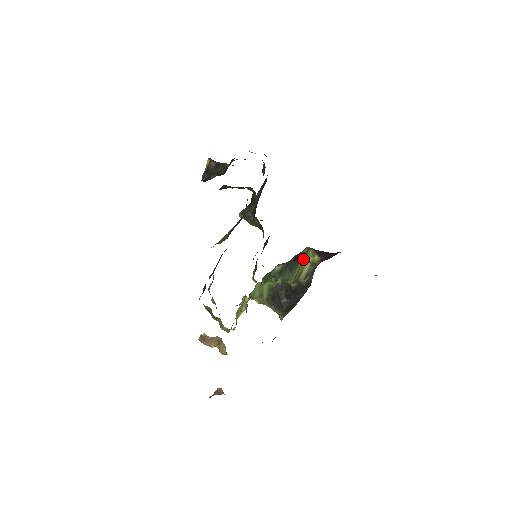
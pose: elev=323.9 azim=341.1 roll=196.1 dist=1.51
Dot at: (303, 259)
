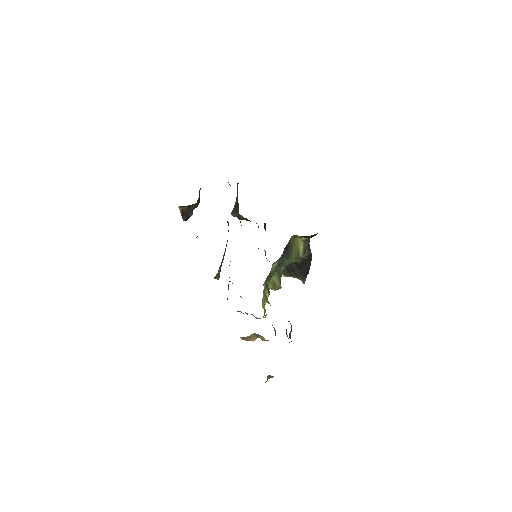
Dot at: (294, 243)
